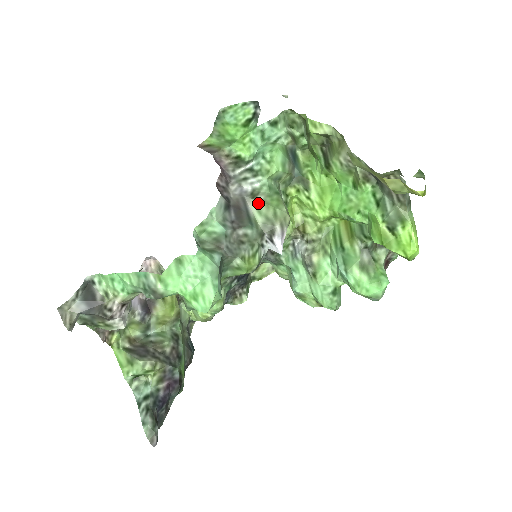
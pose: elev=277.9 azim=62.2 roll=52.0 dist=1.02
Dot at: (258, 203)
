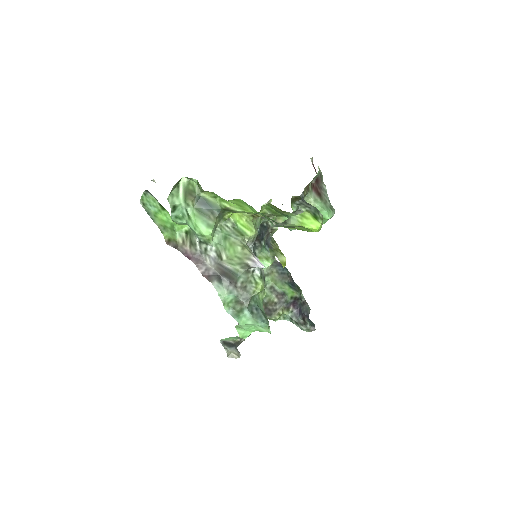
Dot at: (227, 261)
